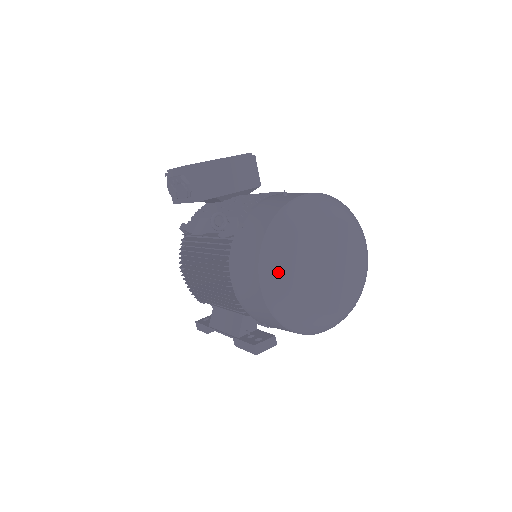
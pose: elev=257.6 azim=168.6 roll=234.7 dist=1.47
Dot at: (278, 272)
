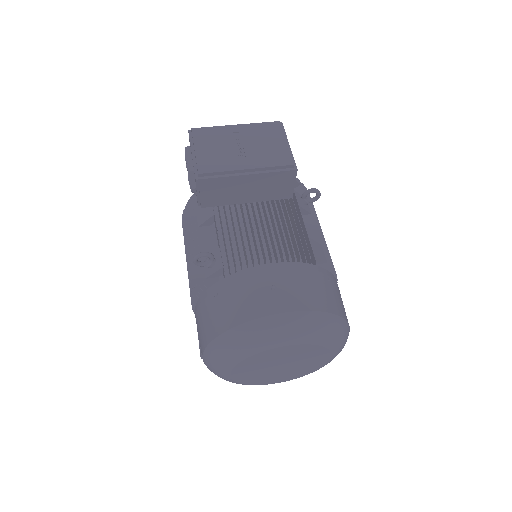
Dot at: (218, 366)
